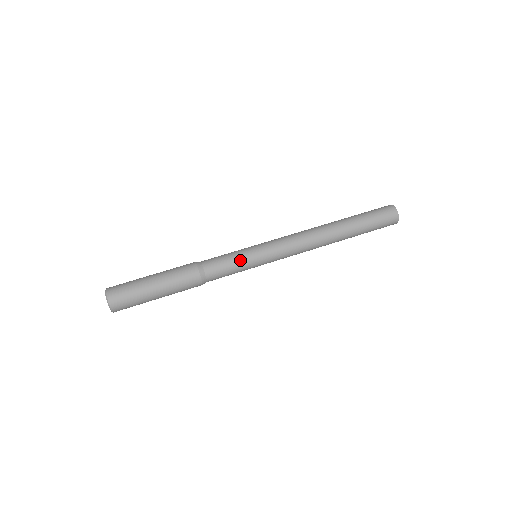
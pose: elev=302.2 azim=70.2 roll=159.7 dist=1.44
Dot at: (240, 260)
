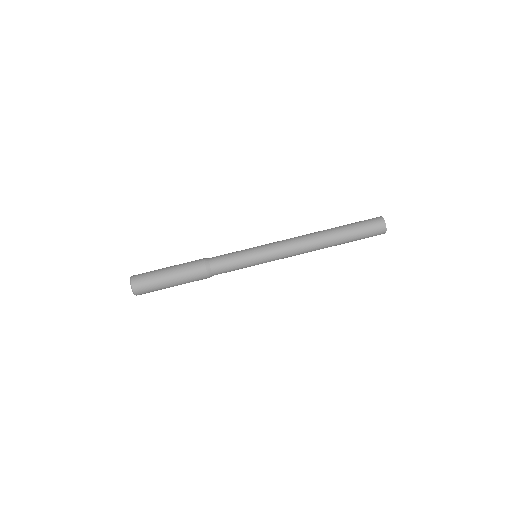
Dot at: (240, 257)
